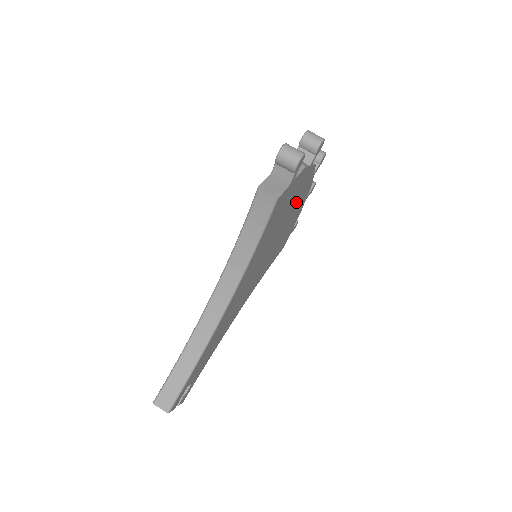
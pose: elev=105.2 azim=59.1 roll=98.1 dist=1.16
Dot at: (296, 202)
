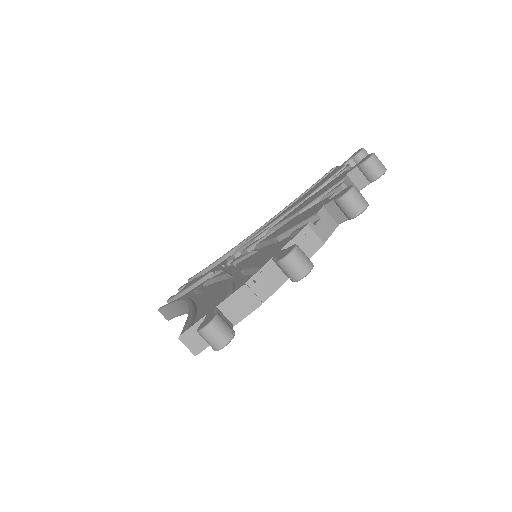
Dot at: occluded
